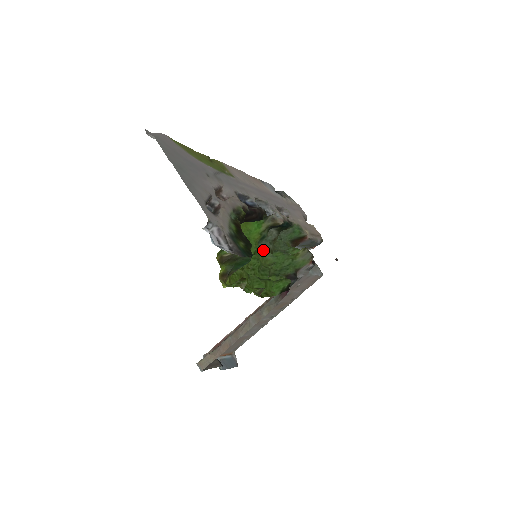
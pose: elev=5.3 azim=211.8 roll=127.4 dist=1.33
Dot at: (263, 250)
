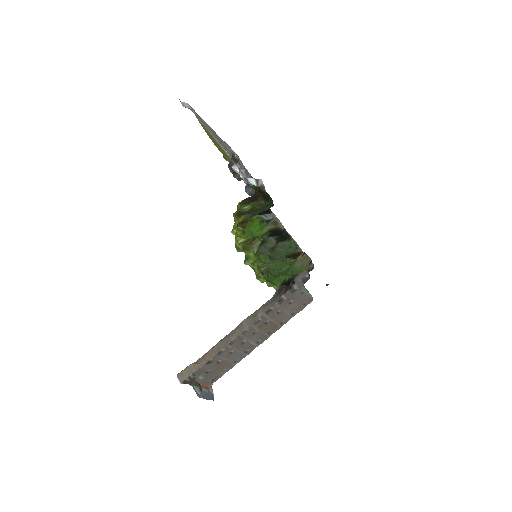
Dot at: (262, 255)
